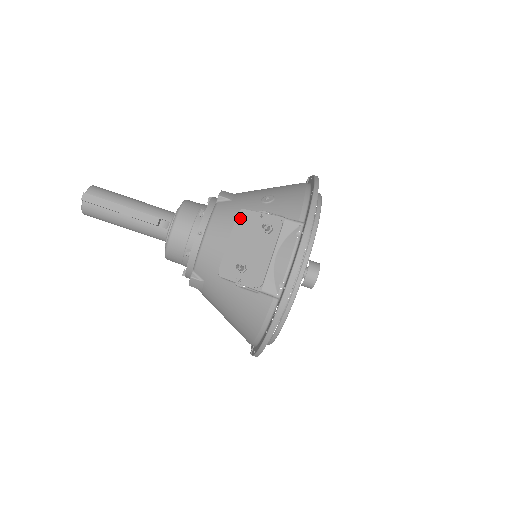
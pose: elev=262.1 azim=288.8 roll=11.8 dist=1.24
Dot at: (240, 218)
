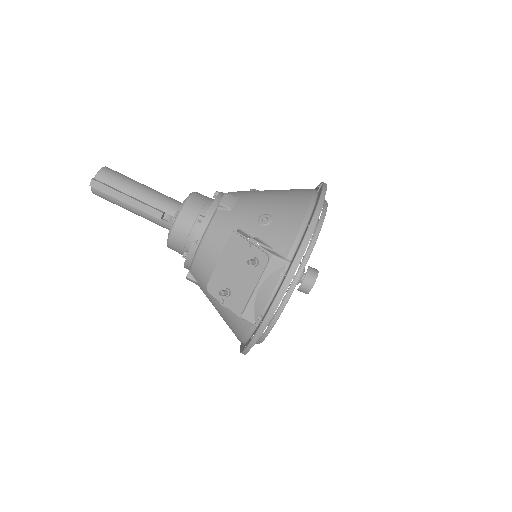
Dot at: (231, 241)
